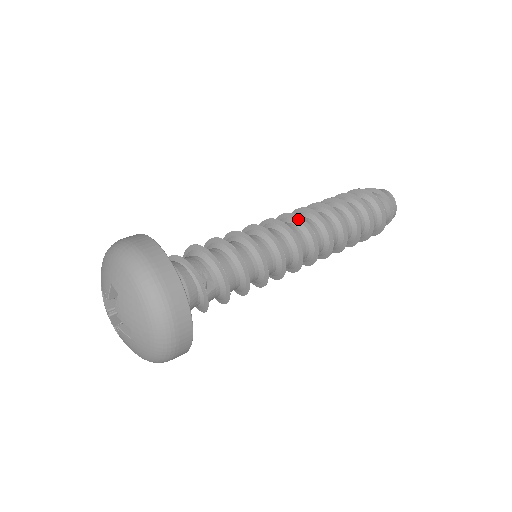
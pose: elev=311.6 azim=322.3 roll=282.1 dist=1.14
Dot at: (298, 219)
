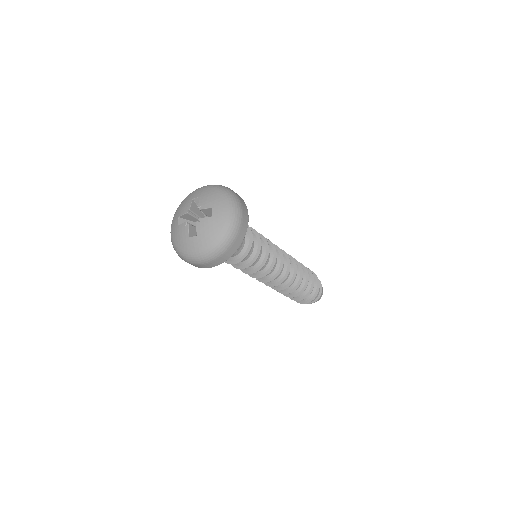
Dot at: (288, 263)
